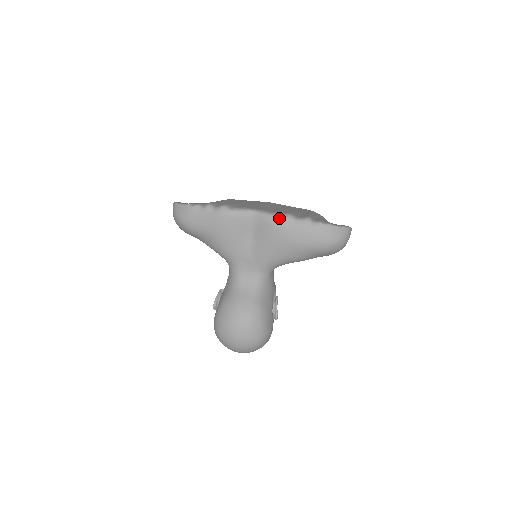
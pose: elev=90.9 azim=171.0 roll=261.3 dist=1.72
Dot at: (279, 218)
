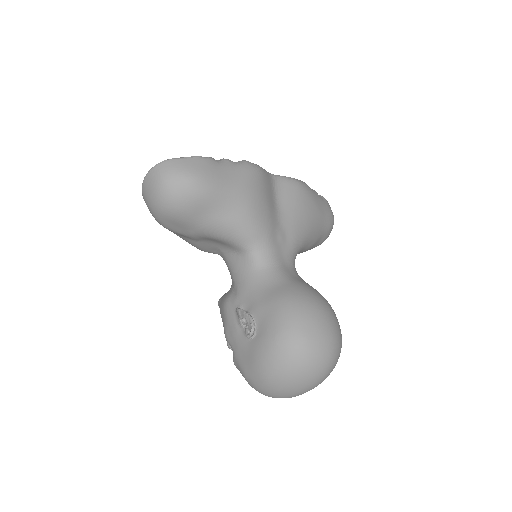
Dot at: (299, 180)
